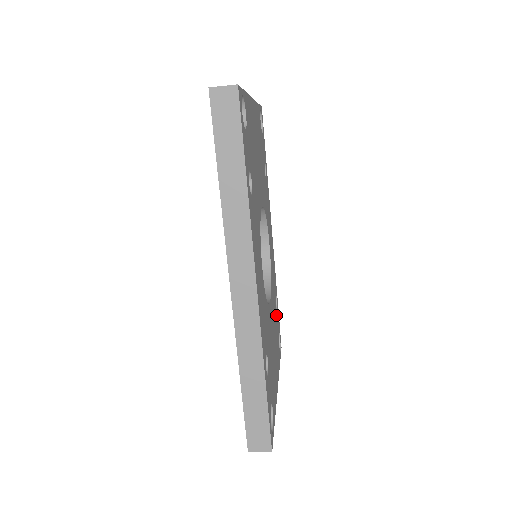
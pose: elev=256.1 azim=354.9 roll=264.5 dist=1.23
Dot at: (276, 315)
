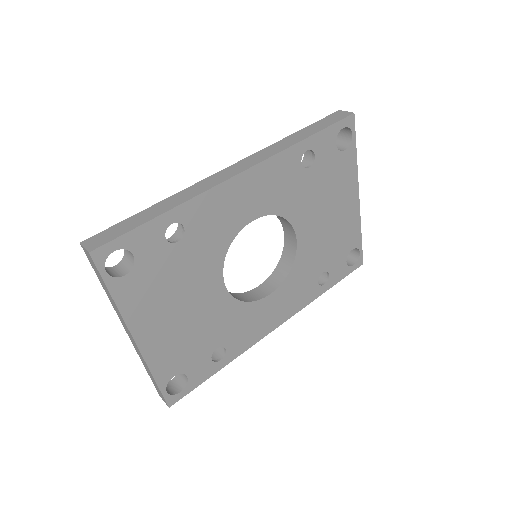
Dot at: (207, 350)
